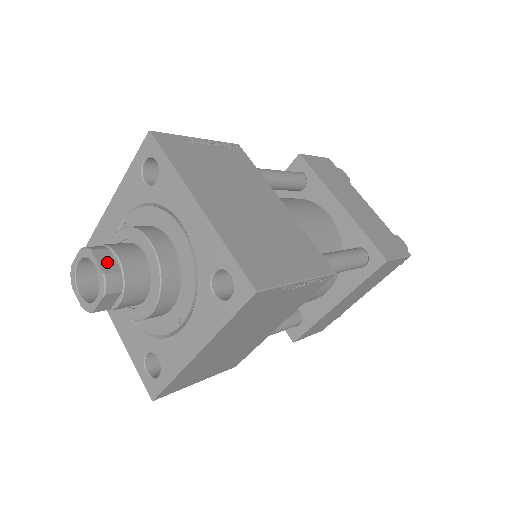
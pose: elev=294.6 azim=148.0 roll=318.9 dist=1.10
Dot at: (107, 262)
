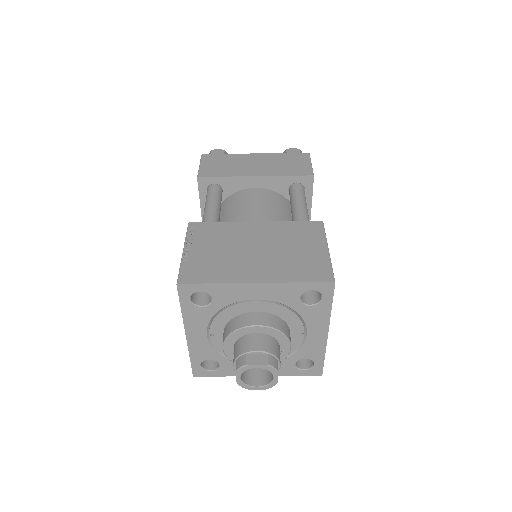
Dot at: (258, 359)
